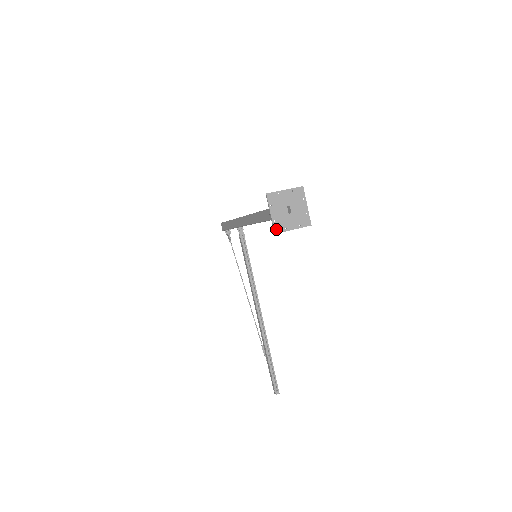
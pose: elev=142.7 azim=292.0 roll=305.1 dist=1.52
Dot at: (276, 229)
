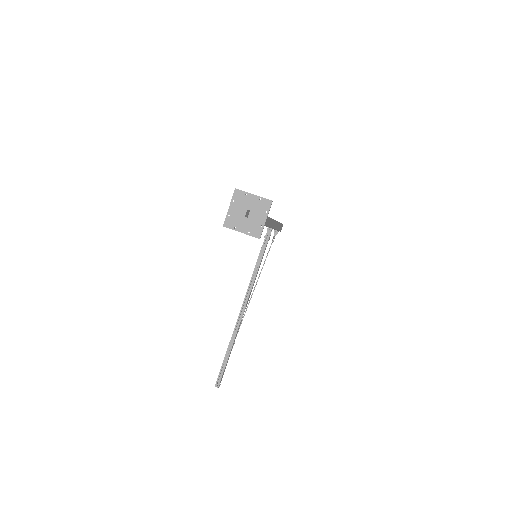
Dot at: (226, 223)
